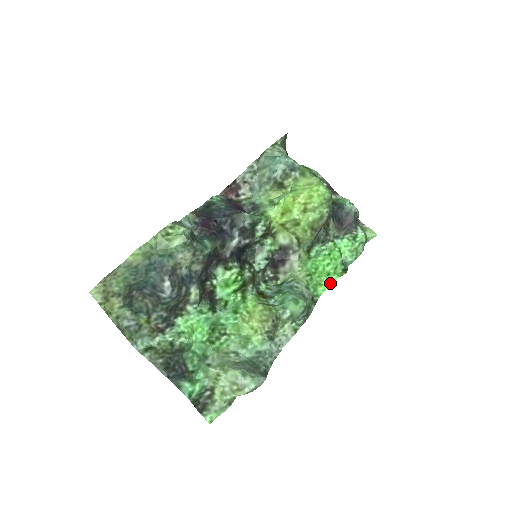
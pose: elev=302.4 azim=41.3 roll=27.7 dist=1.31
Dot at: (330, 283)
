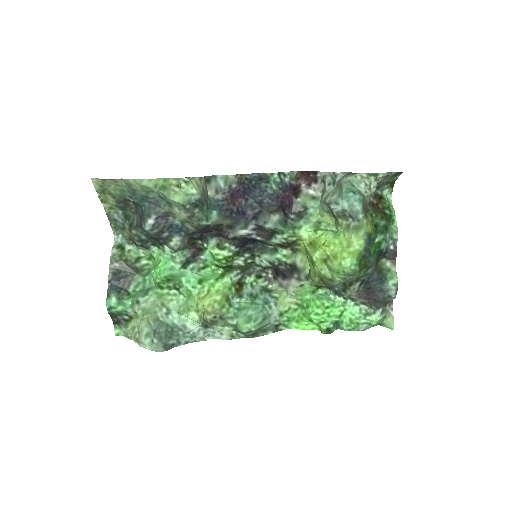
Dot at: (307, 327)
